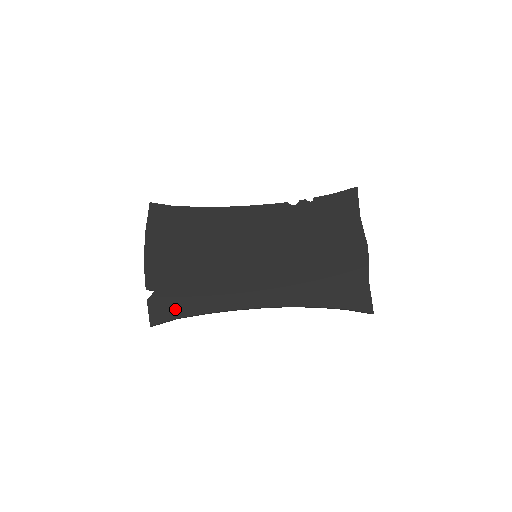
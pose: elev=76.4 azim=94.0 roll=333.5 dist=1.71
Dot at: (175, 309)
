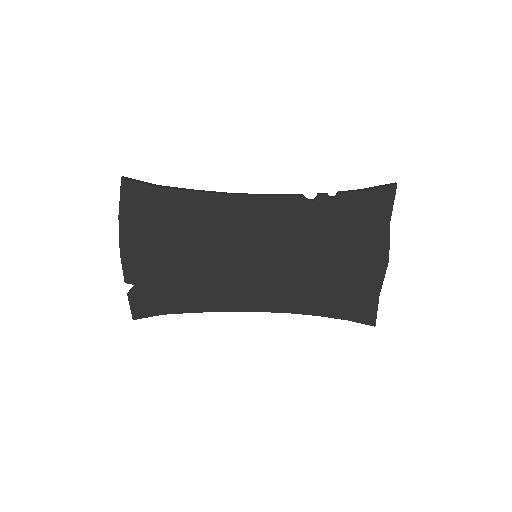
Dot at: (160, 306)
